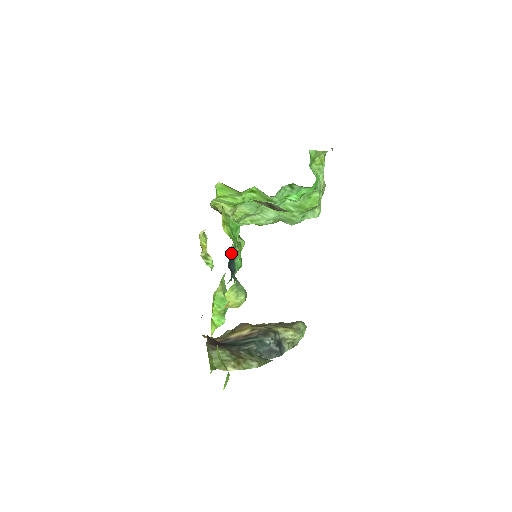
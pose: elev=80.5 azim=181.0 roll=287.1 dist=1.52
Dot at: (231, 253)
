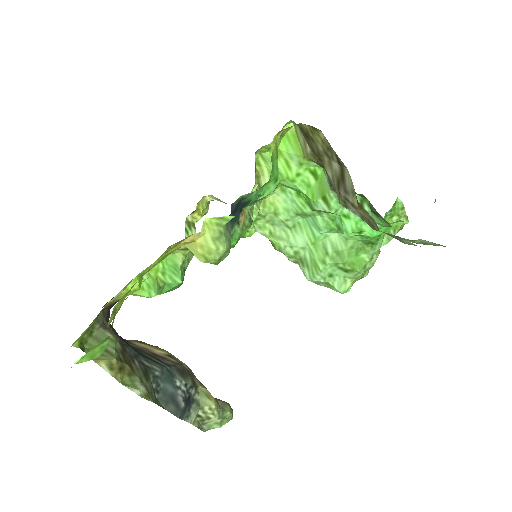
Dot at: (248, 194)
